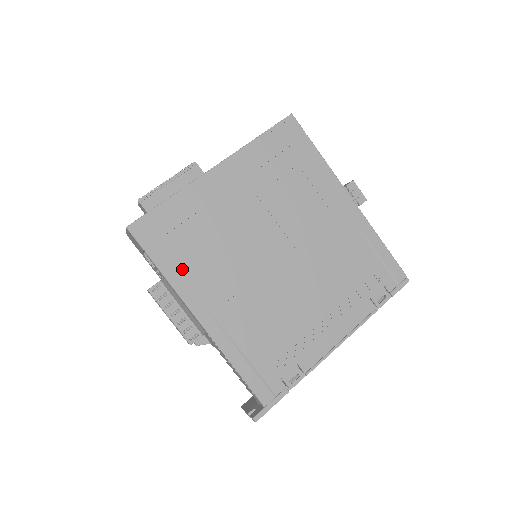
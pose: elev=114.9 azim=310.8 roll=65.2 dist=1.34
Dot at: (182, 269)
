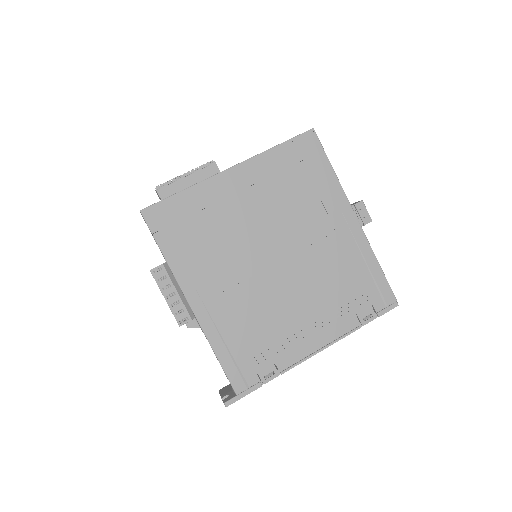
Dot at: (184, 257)
